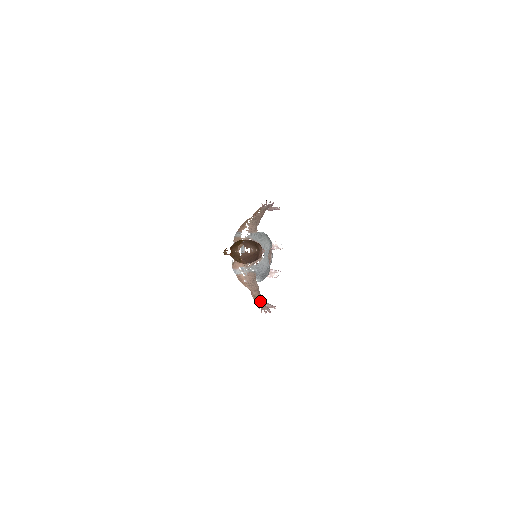
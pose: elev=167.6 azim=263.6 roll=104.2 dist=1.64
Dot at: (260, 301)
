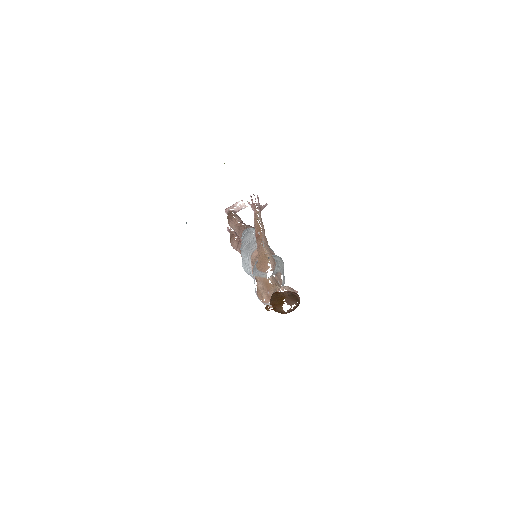
Dot at: occluded
